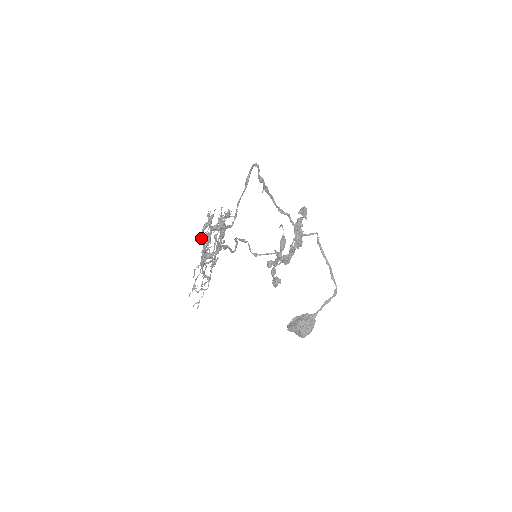
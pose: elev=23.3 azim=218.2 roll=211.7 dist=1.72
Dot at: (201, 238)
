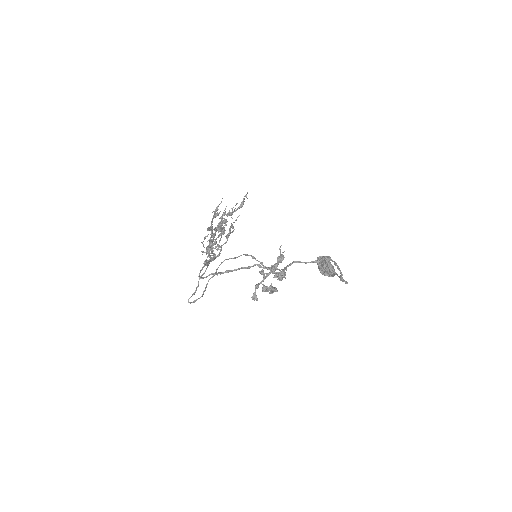
Dot at: occluded
